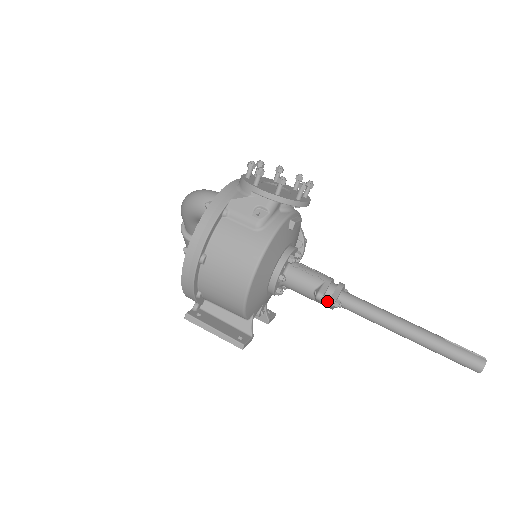
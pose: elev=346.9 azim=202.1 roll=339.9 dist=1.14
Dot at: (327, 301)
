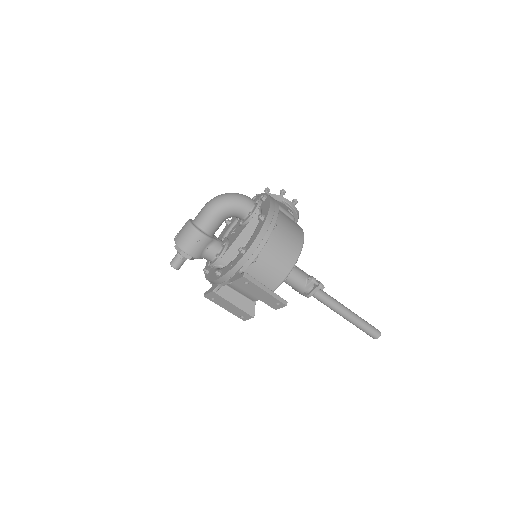
Dot at: (317, 284)
